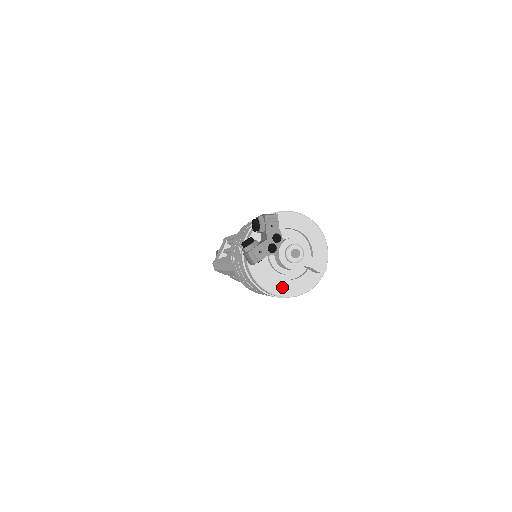
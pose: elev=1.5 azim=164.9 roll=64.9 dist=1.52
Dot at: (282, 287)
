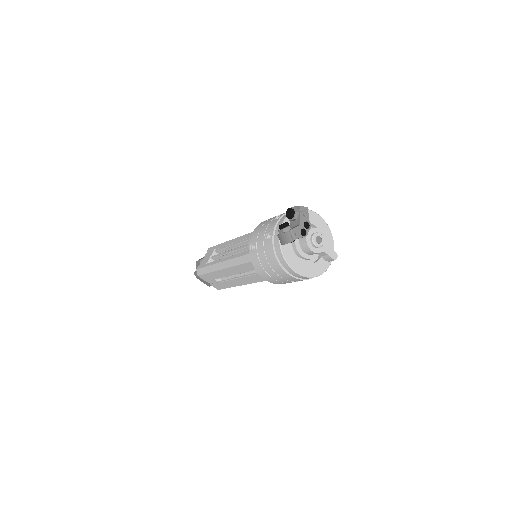
Dot at: (303, 268)
